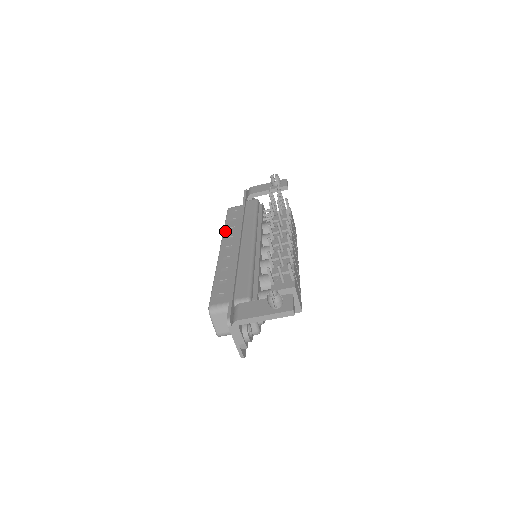
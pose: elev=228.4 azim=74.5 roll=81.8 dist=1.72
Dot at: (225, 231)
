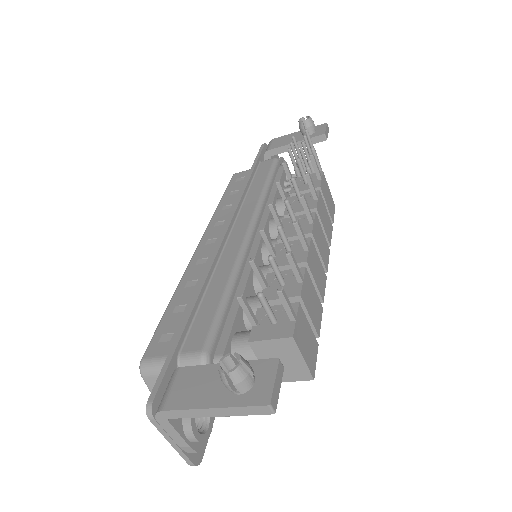
Dot at: (216, 212)
